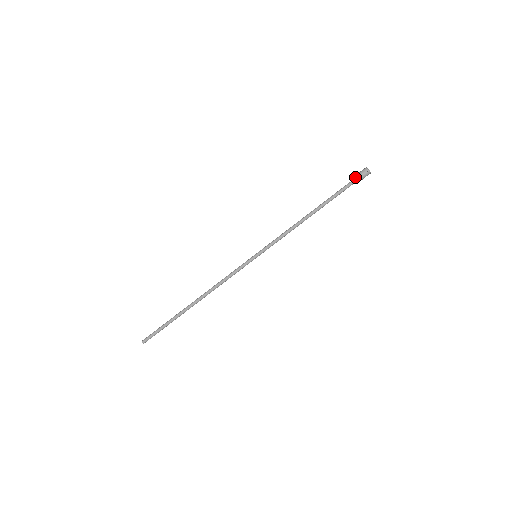
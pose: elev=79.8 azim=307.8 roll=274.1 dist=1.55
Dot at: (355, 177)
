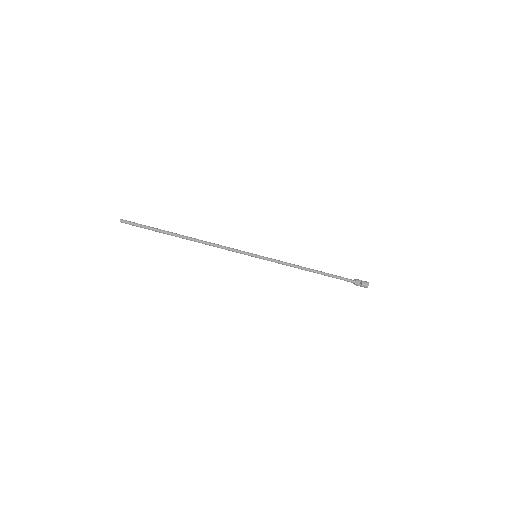
Dot at: (357, 284)
